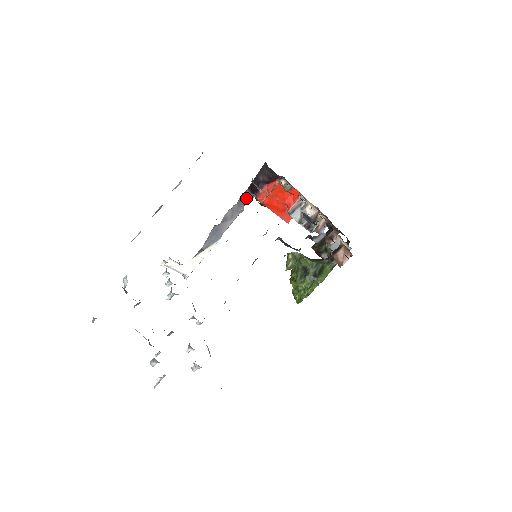
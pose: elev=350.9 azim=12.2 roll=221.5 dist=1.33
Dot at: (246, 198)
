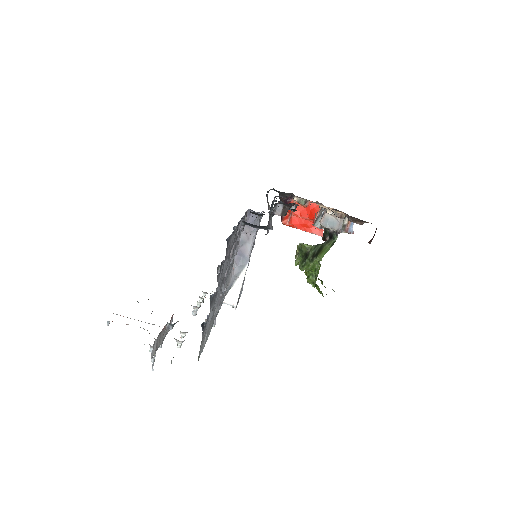
Dot at: (253, 218)
